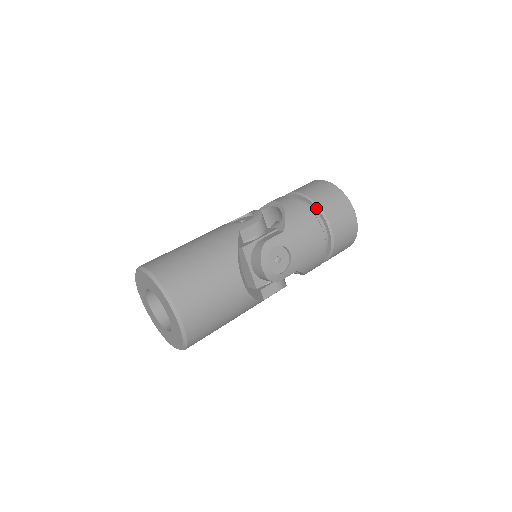
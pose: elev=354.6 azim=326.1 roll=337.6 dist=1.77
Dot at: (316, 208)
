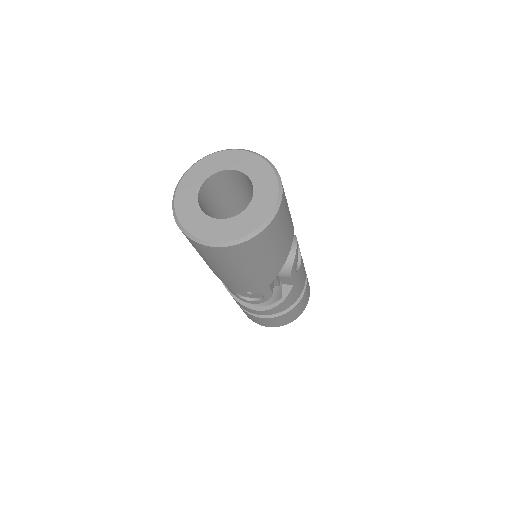
Dot at: occluded
